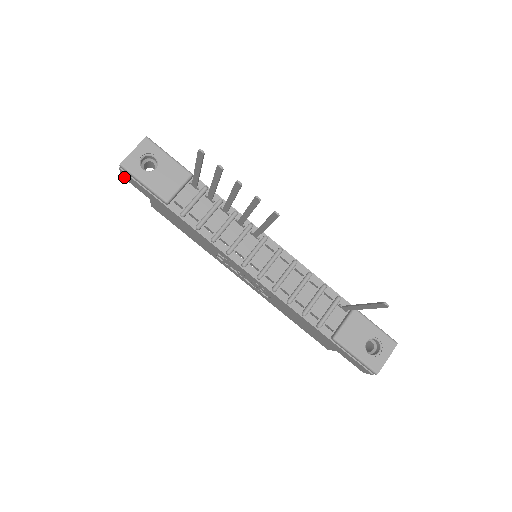
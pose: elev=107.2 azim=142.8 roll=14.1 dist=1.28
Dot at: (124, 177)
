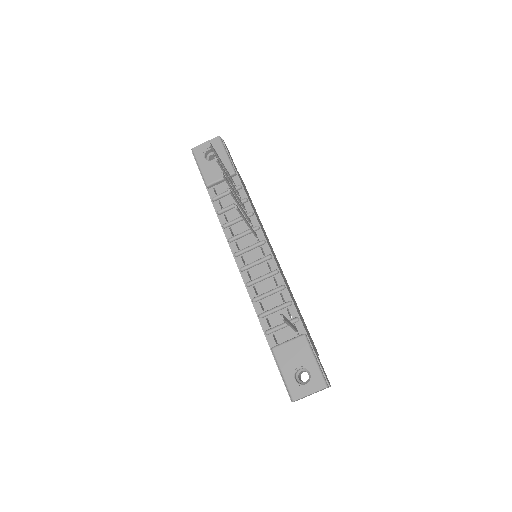
Dot at: occluded
